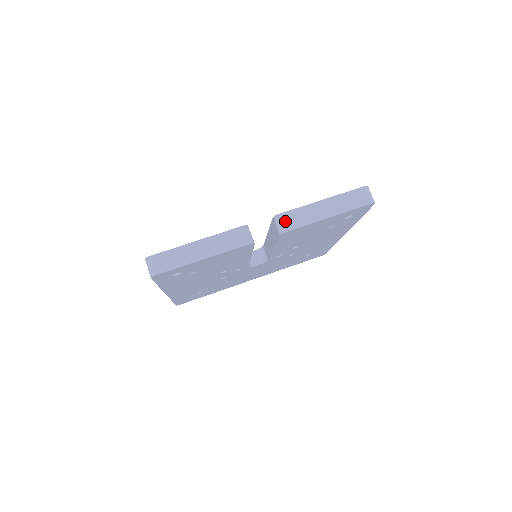
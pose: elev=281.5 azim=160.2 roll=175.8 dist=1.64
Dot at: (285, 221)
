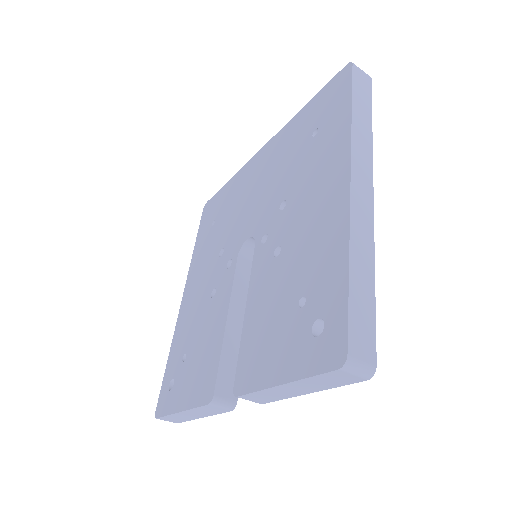
Dot at: (251, 400)
